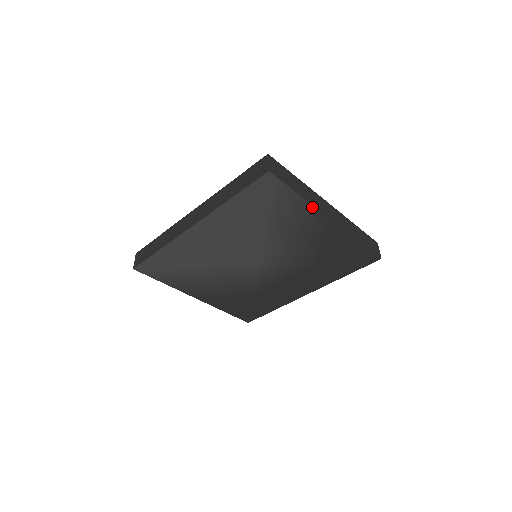
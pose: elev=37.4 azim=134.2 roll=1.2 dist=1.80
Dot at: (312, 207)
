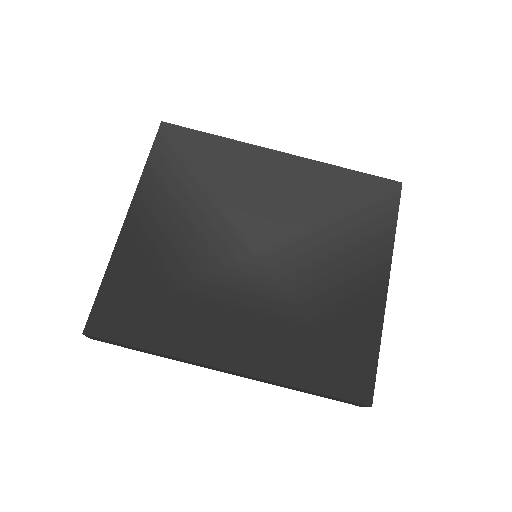
Dot at: (390, 250)
